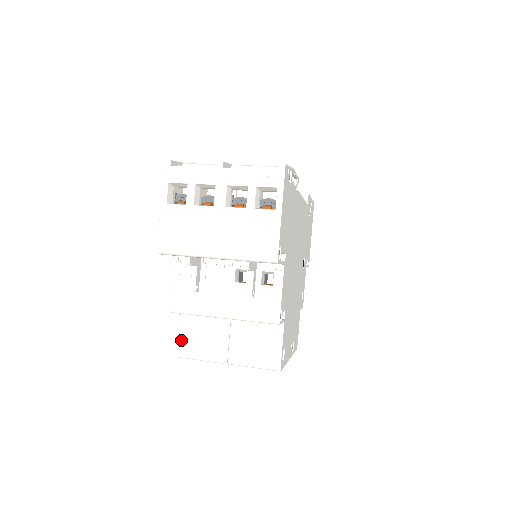
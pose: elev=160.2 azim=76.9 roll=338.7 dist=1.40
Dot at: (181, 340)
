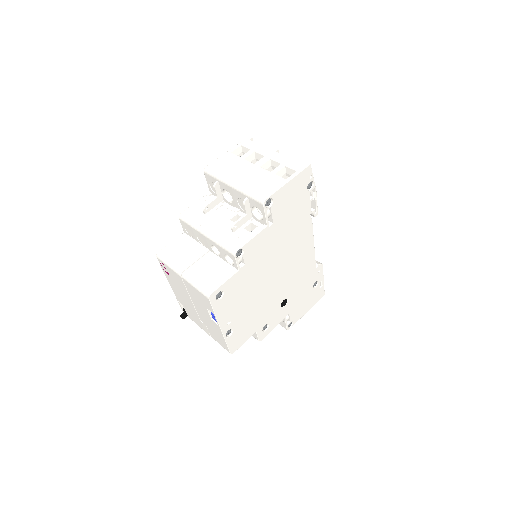
Dot at: (168, 246)
